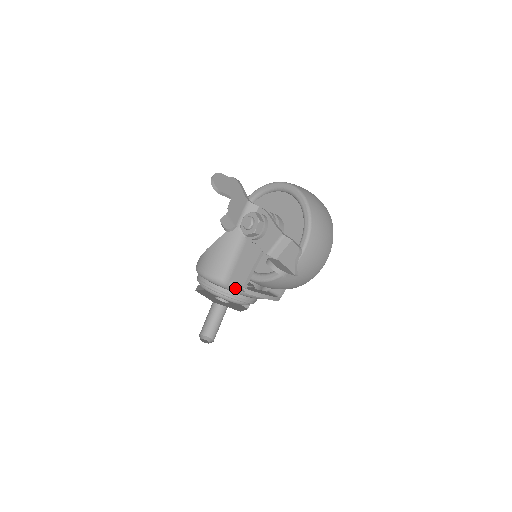
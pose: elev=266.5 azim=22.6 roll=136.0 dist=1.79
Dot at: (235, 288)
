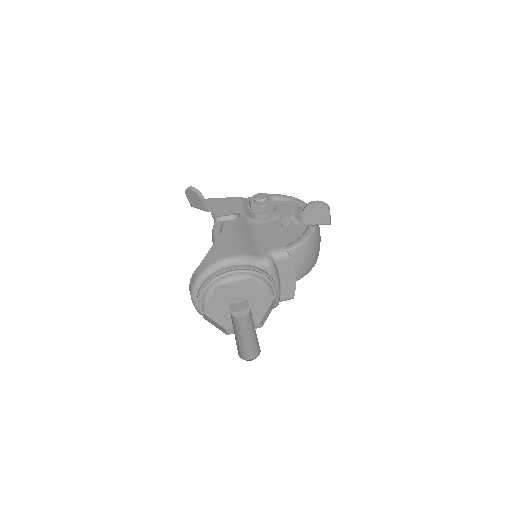
Dot at: (273, 260)
